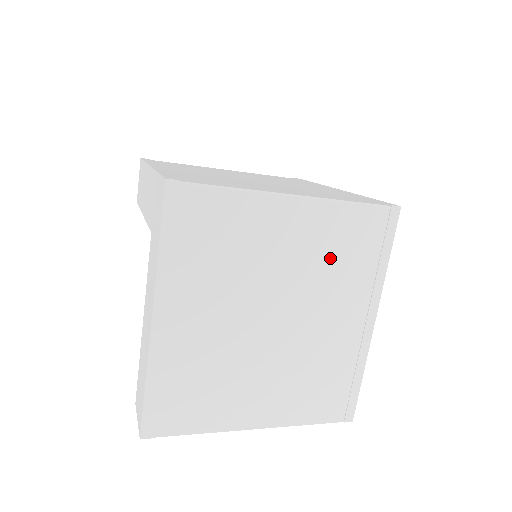
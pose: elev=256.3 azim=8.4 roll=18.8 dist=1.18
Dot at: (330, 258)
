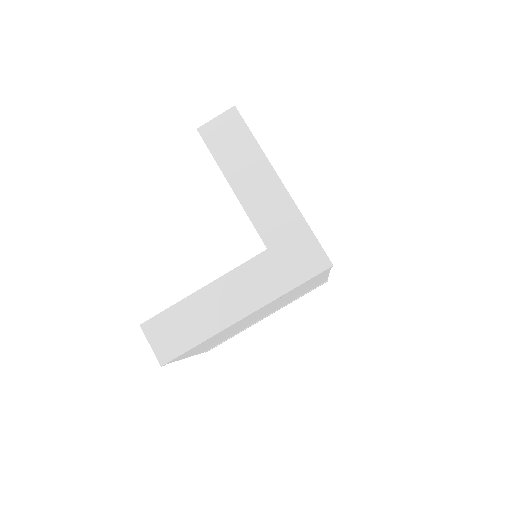
Dot at: occluded
